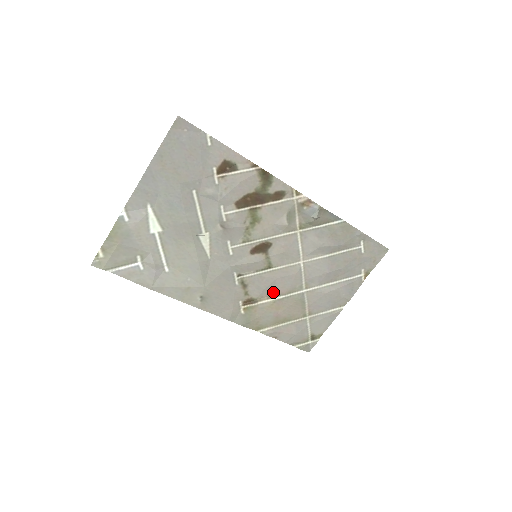
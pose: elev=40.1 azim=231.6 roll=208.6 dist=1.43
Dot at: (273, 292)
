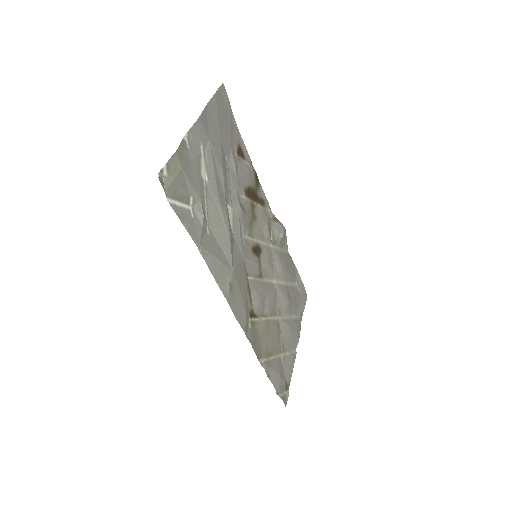
Dot at: (264, 310)
